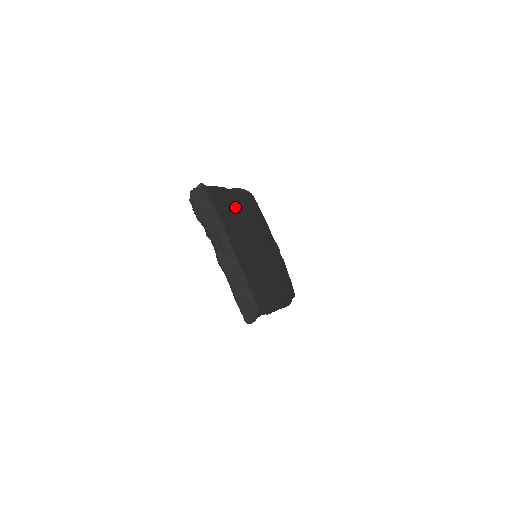
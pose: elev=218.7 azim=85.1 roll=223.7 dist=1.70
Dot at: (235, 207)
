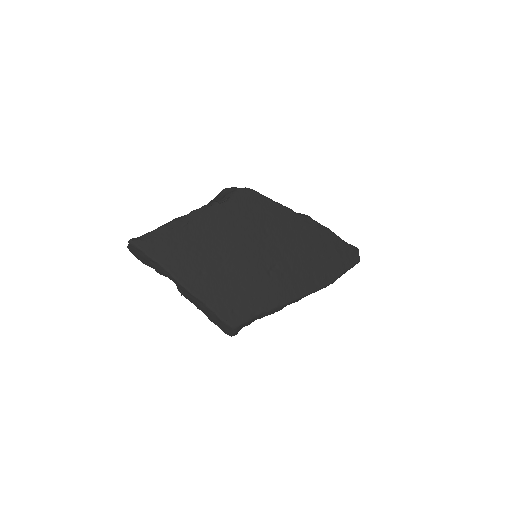
Dot at: (194, 232)
